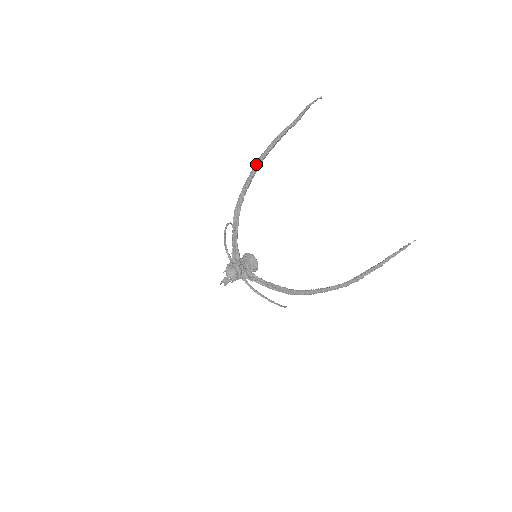
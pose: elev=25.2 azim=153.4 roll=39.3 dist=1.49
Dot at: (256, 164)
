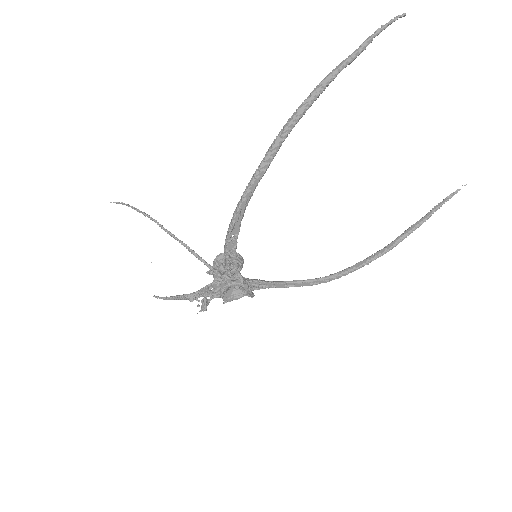
Dot at: (285, 134)
